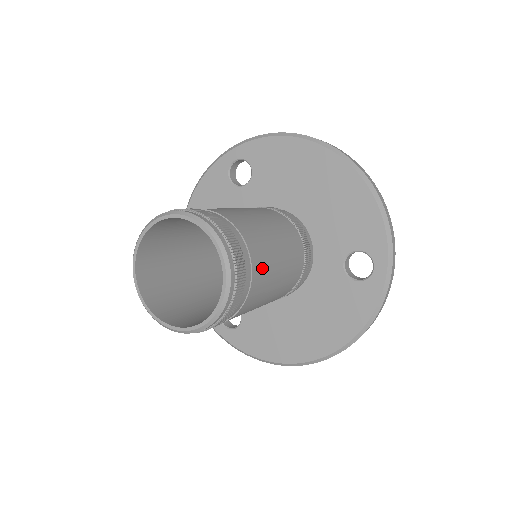
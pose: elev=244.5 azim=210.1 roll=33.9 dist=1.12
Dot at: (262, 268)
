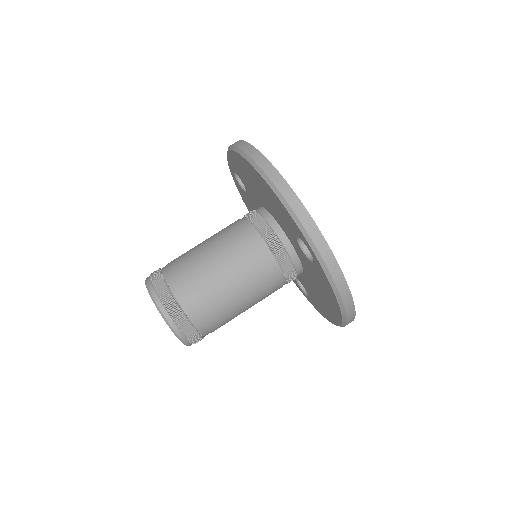
Dot at: (202, 296)
